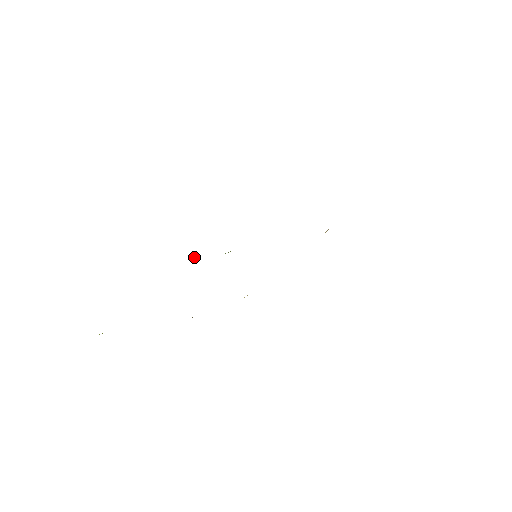
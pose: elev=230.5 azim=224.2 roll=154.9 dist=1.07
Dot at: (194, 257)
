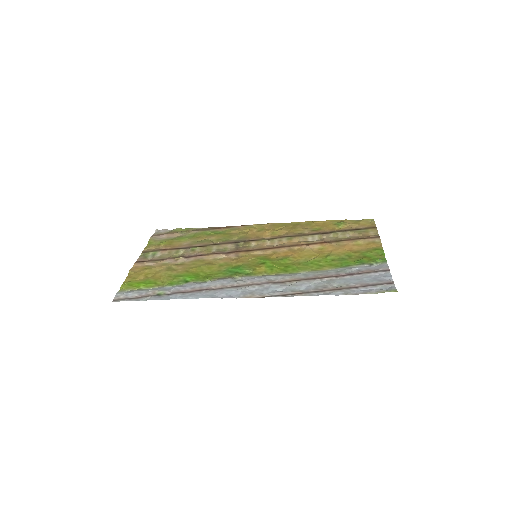
Dot at: (233, 279)
